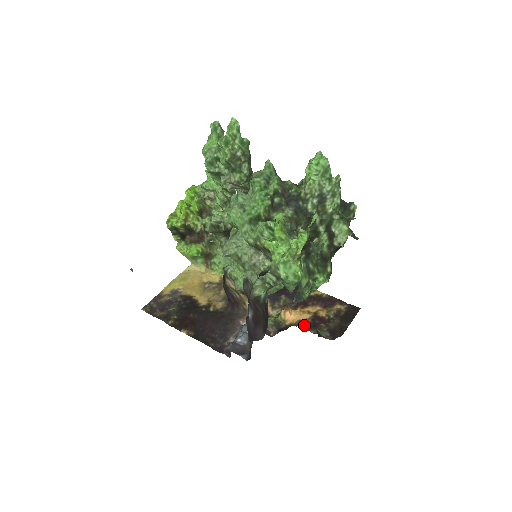
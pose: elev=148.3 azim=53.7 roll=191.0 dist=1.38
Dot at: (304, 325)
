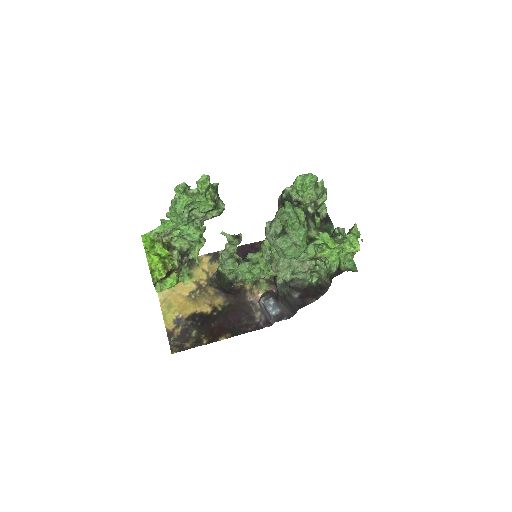
Dot at: occluded
